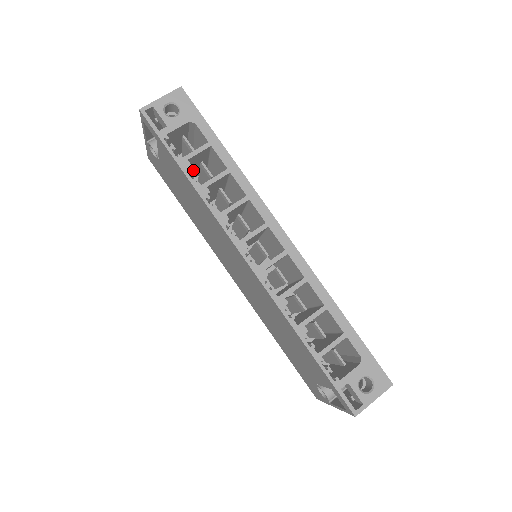
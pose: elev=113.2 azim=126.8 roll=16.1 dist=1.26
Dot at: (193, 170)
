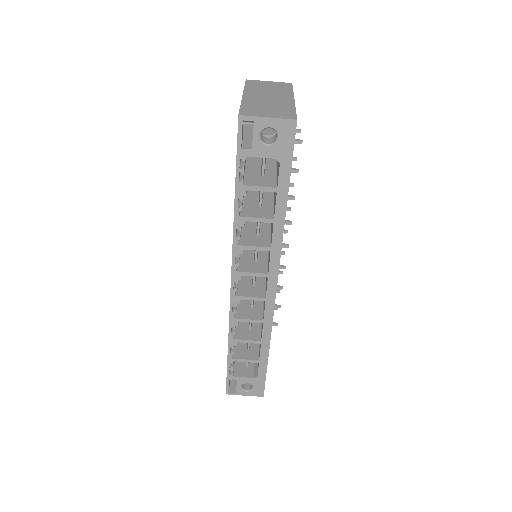
Dot at: occluded
